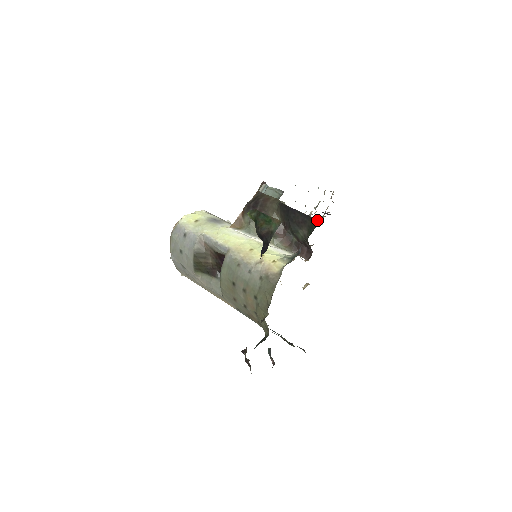
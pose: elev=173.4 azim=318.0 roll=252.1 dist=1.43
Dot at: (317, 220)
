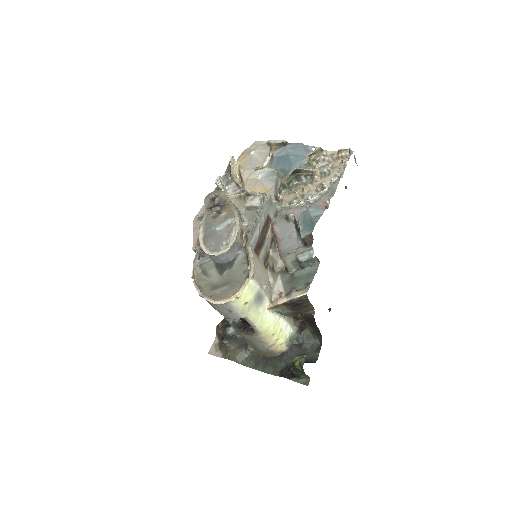
Dot at: (312, 154)
